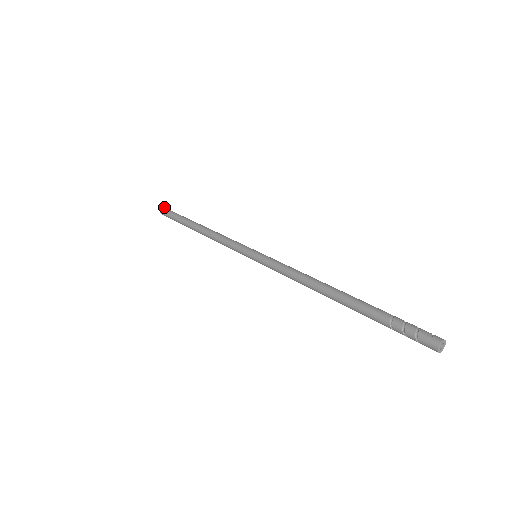
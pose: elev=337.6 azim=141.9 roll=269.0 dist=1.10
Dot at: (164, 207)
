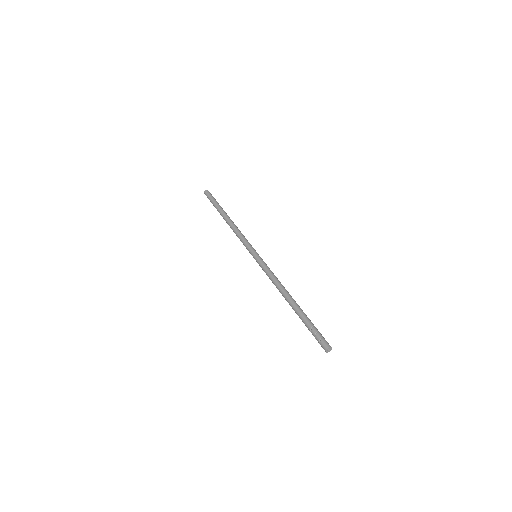
Dot at: occluded
